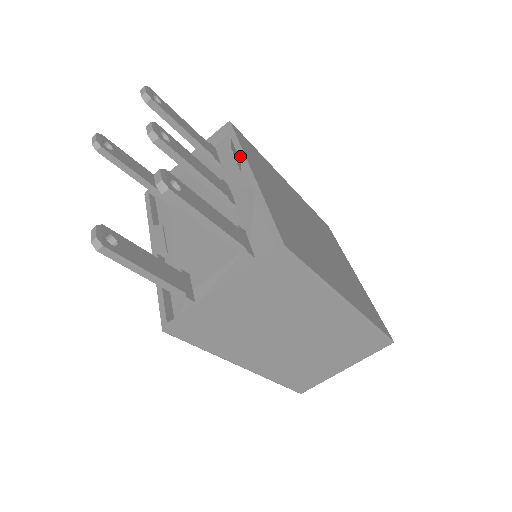
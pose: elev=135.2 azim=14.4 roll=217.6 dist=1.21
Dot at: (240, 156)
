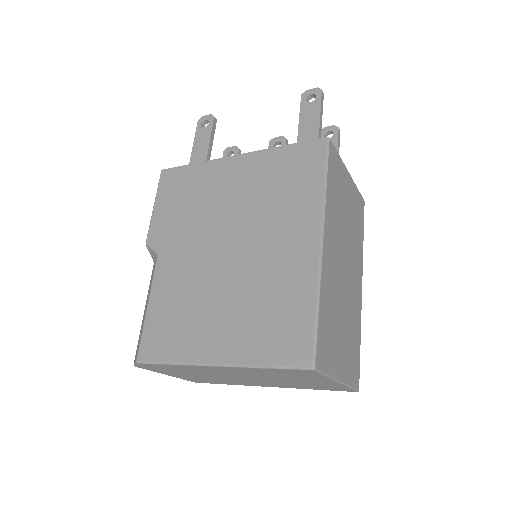
Dot at: occluded
